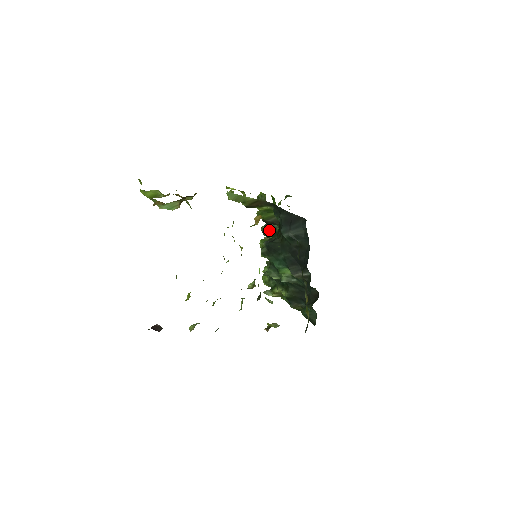
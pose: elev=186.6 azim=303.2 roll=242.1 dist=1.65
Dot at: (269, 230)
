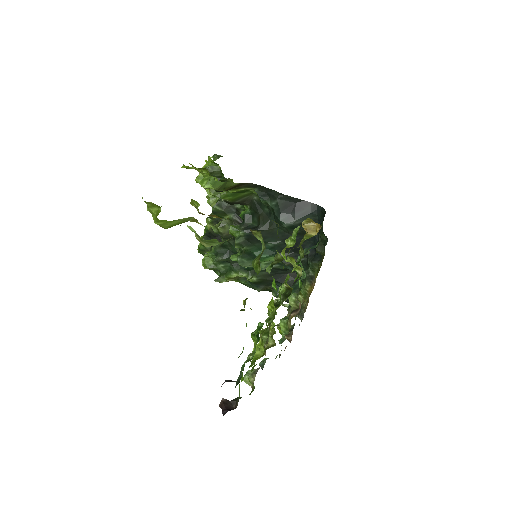
Dot at: (224, 209)
